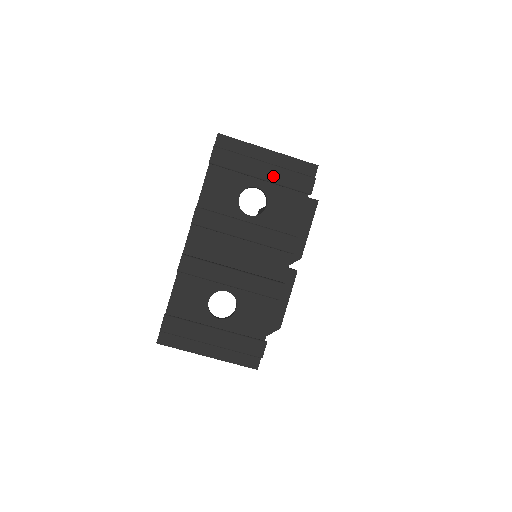
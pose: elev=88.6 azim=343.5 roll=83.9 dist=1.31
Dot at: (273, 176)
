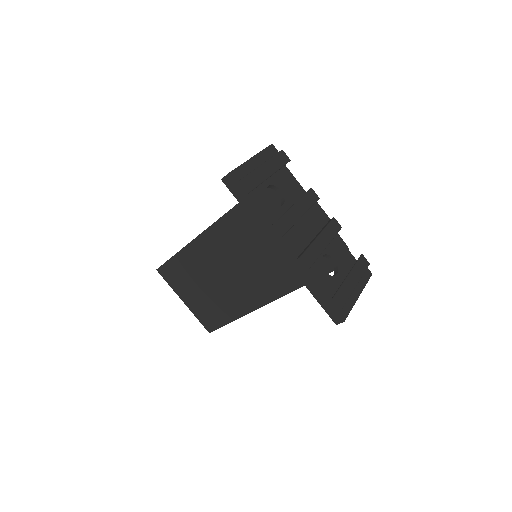
Dot at: (272, 168)
